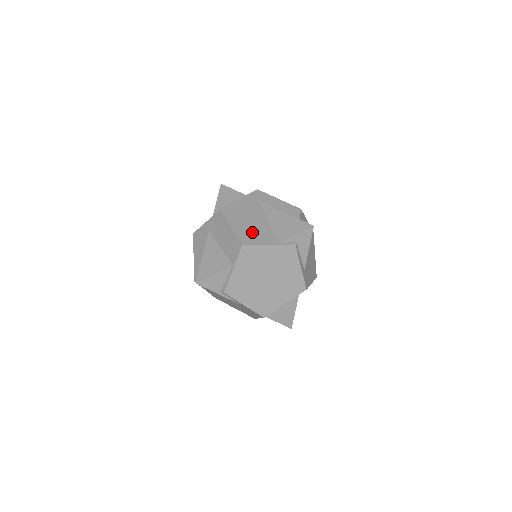
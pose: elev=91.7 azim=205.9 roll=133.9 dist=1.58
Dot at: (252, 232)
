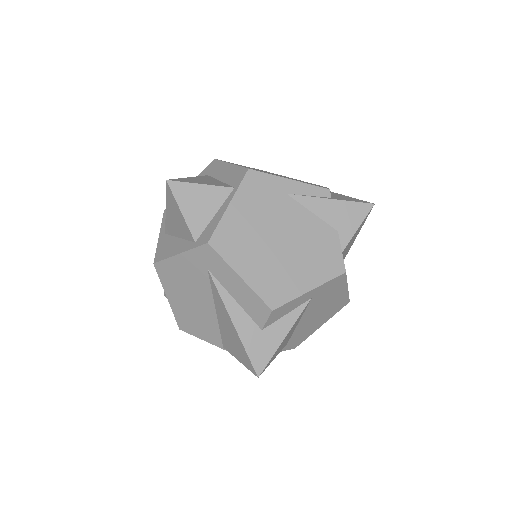
Dot at: (192, 318)
